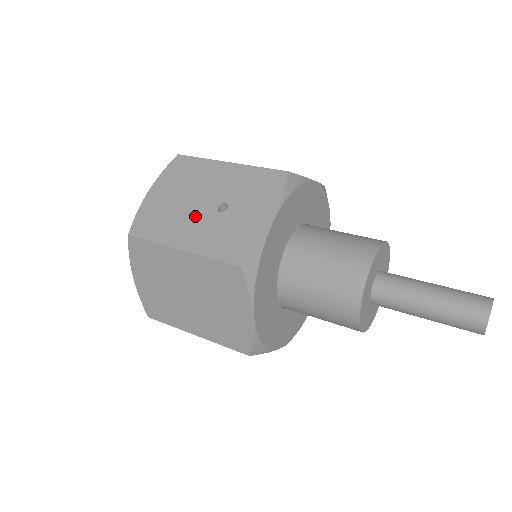
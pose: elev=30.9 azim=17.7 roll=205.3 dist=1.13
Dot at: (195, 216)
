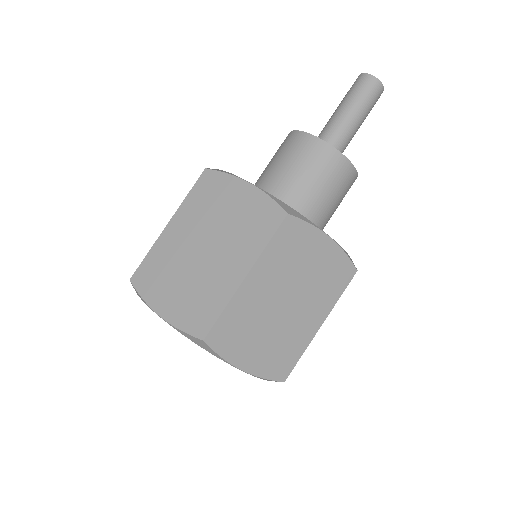
Dot at: occluded
